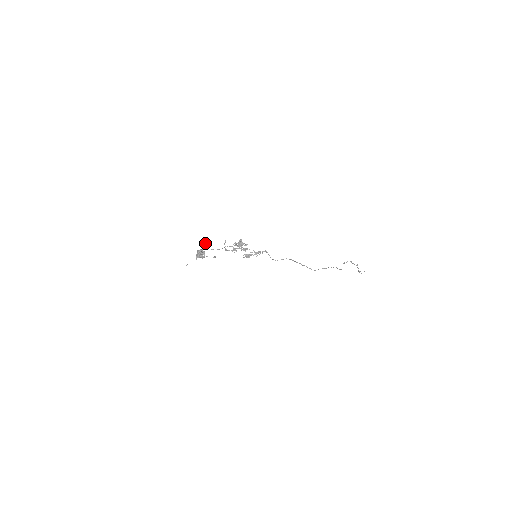
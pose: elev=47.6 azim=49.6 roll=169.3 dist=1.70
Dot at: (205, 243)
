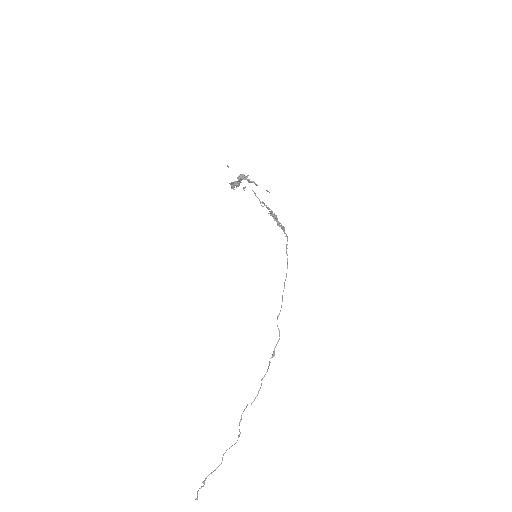
Dot at: (236, 186)
